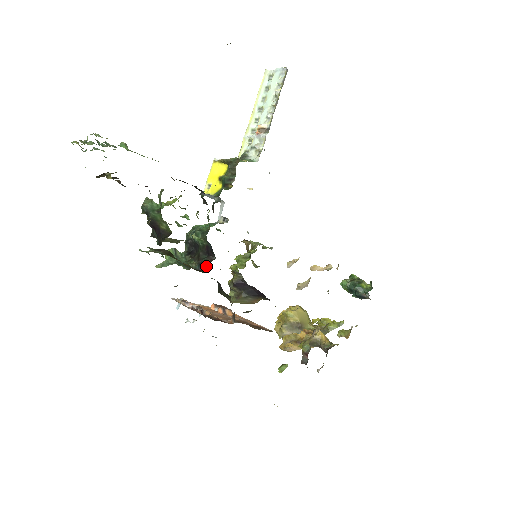
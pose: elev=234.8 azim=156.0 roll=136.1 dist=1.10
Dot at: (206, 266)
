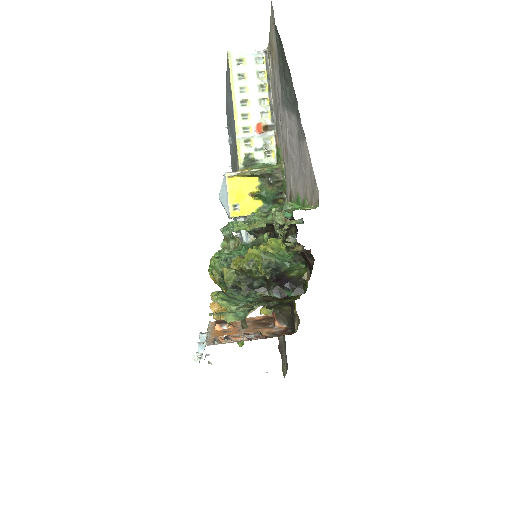
Dot at: occluded
